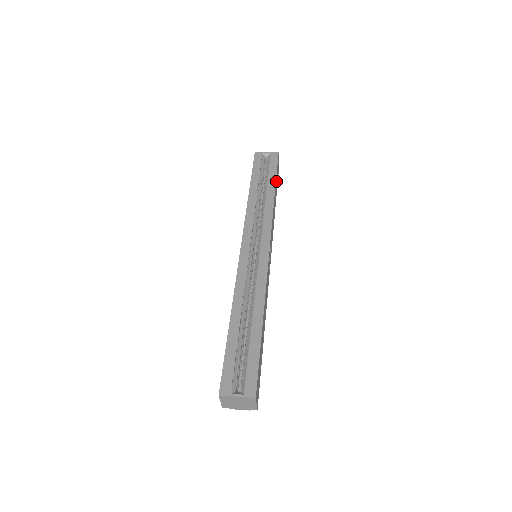
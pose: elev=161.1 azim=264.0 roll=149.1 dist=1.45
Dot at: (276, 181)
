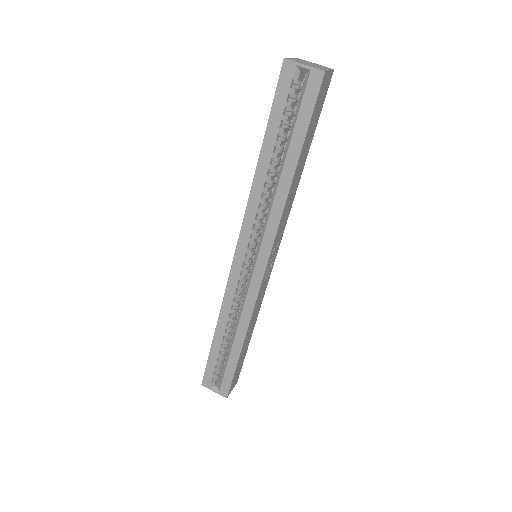
Dot at: (307, 138)
